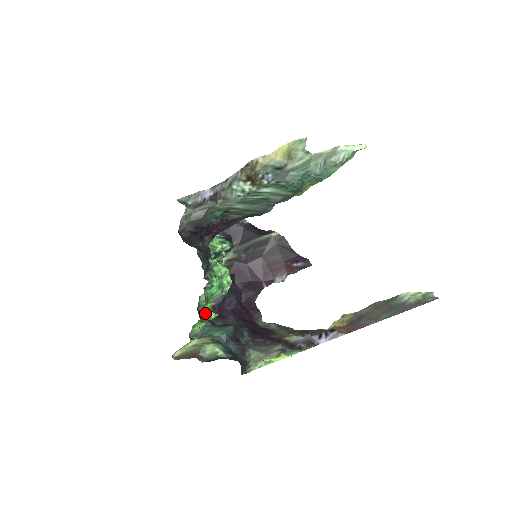
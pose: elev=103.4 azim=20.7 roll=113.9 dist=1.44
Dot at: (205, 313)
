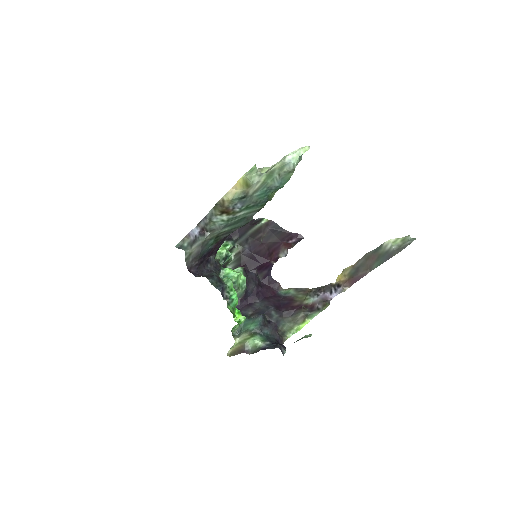
Dot at: (236, 319)
